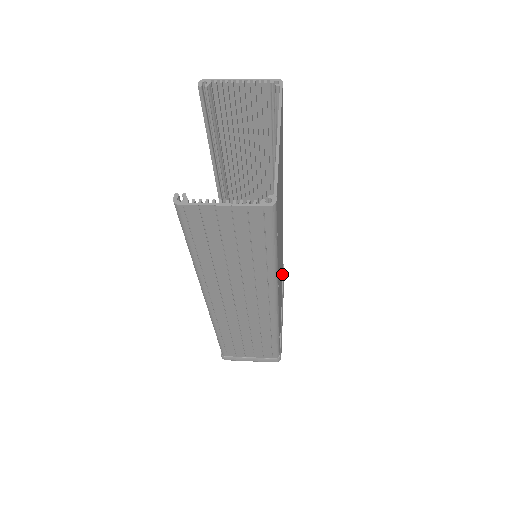
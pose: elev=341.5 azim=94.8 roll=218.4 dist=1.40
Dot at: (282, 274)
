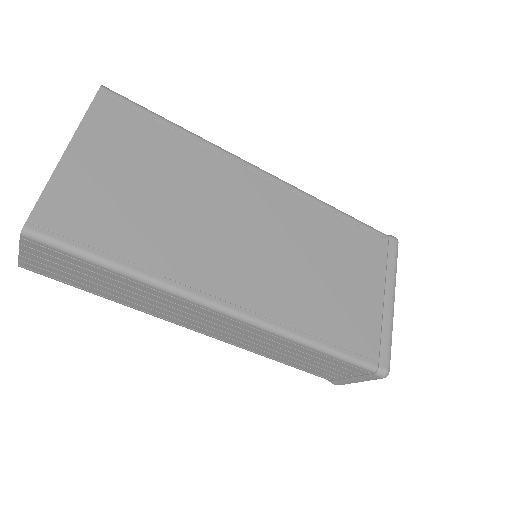
Dot at: (374, 252)
